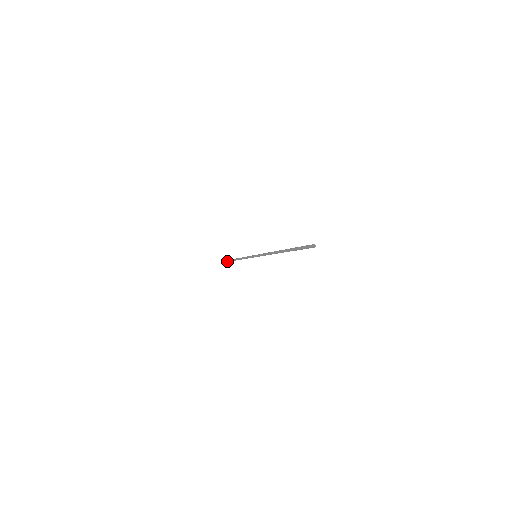
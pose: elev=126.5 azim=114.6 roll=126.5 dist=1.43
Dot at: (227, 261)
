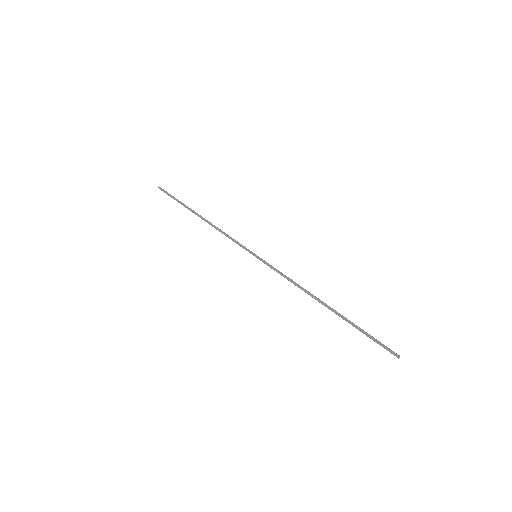
Dot at: occluded
